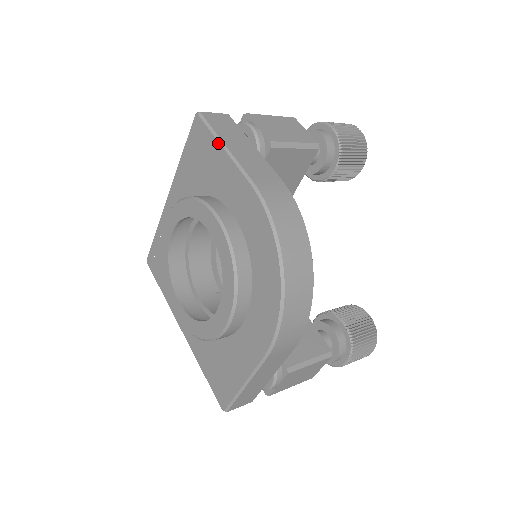
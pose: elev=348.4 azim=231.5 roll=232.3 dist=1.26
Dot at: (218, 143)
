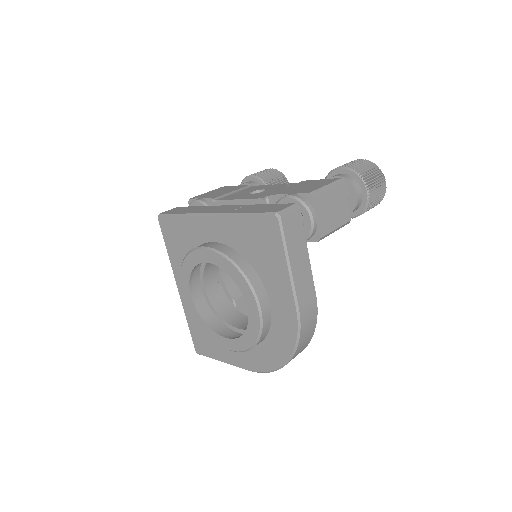
Dot at: (285, 259)
